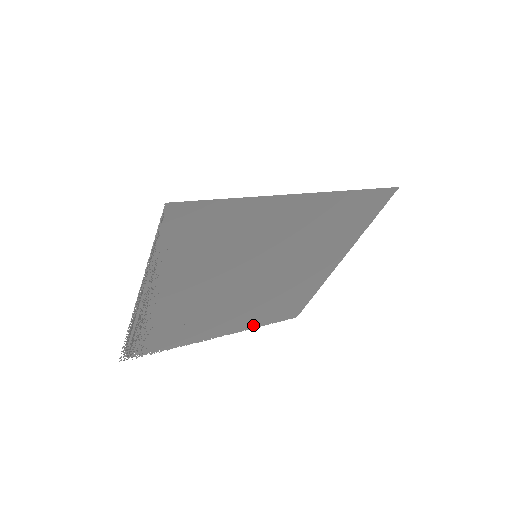
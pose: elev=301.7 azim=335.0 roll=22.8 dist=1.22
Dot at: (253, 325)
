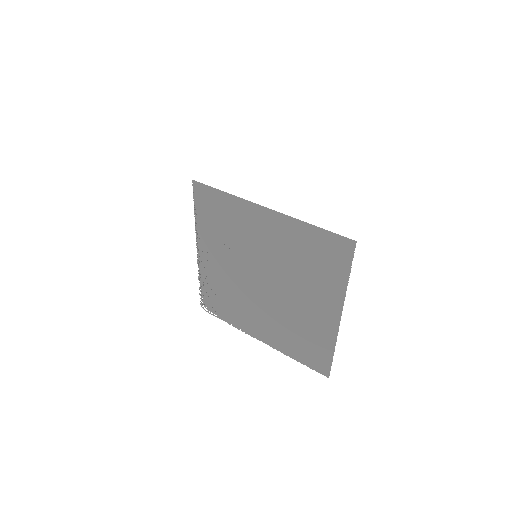
Dot at: (286, 351)
